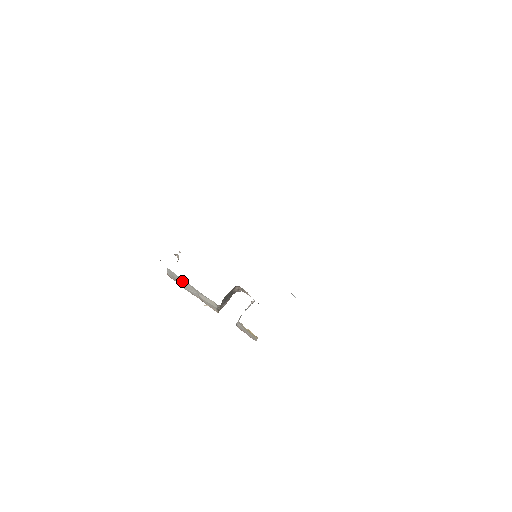
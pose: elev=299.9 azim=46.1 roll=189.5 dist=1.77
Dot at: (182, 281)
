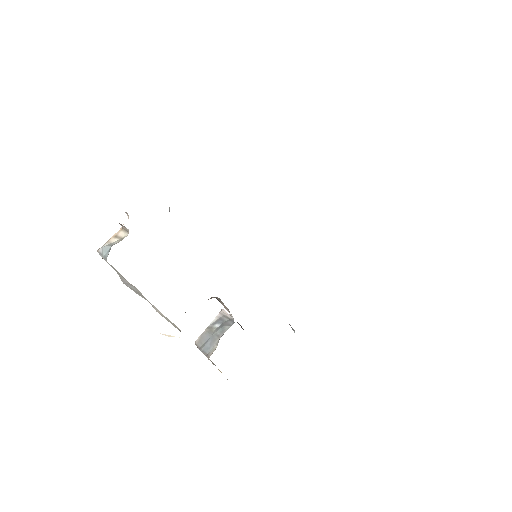
Dot at: (130, 285)
